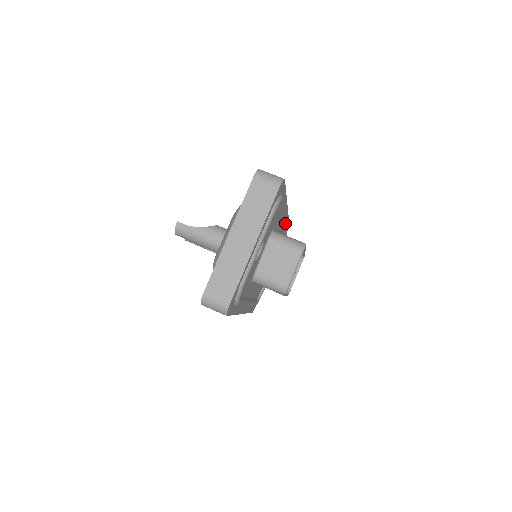
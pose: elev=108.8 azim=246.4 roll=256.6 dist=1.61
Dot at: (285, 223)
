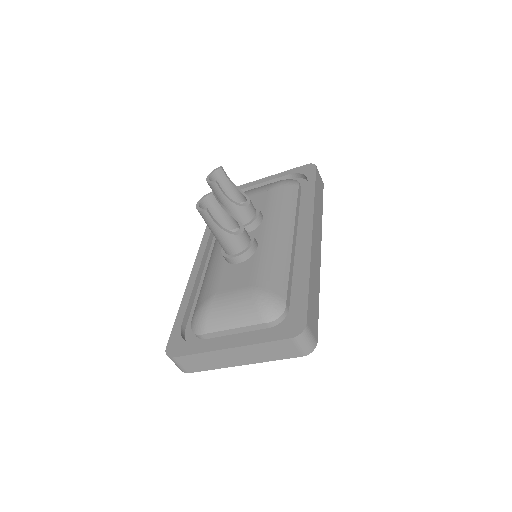
Dot at: occluded
